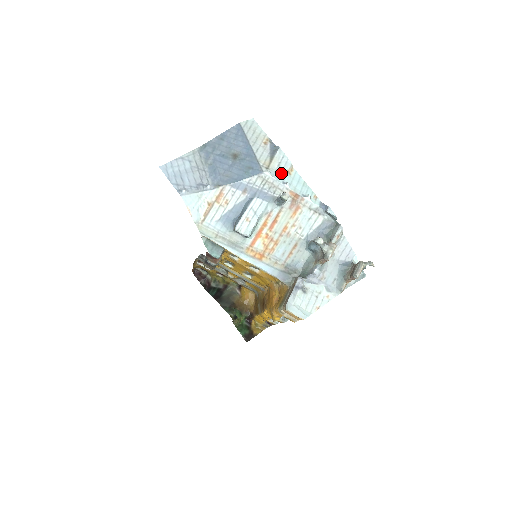
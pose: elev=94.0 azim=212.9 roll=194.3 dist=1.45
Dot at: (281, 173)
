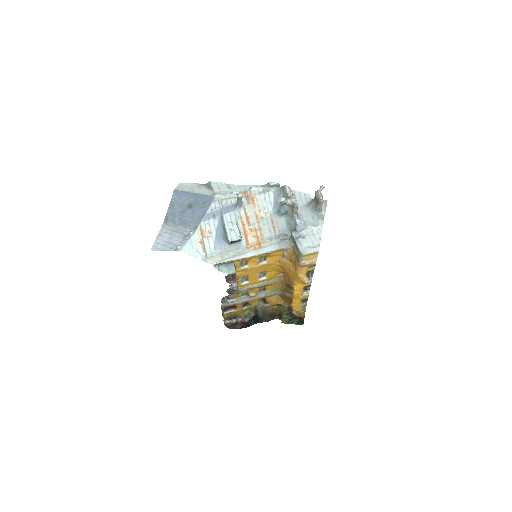
Dot at: (225, 191)
